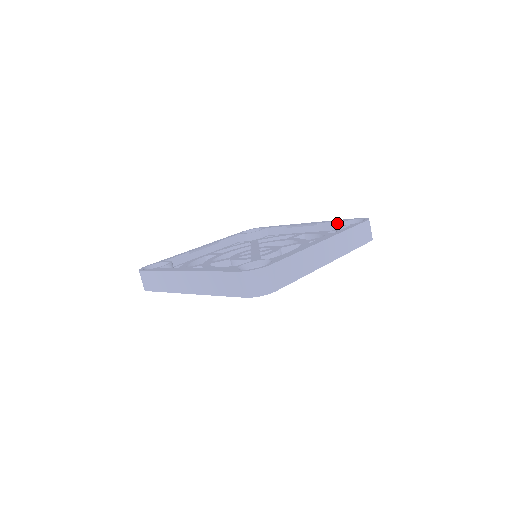
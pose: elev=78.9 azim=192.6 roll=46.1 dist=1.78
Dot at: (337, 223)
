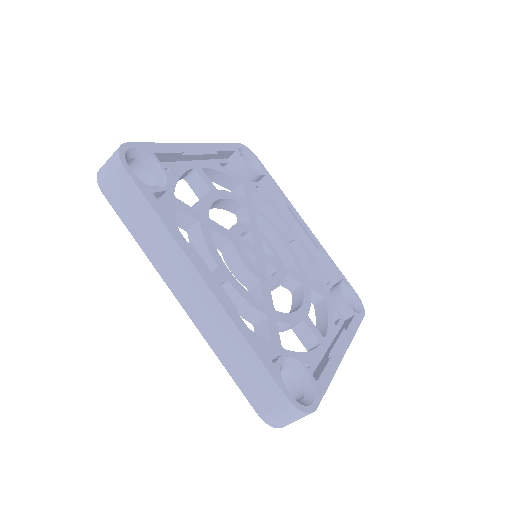
Dot at: (340, 283)
